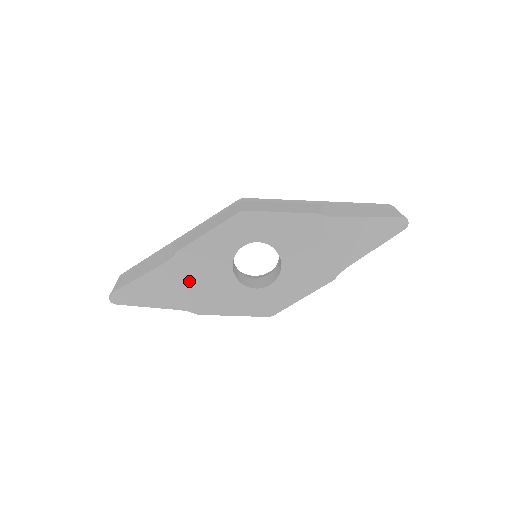
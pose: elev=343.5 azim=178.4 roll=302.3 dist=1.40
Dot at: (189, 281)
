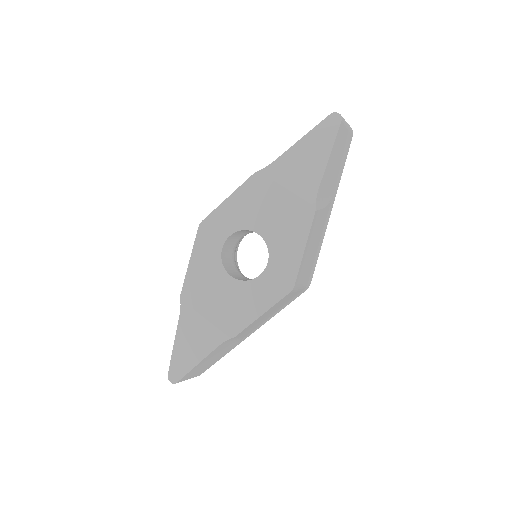
Dot at: (206, 313)
